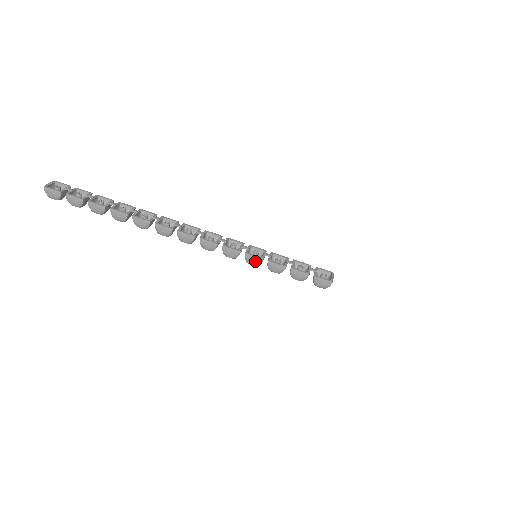
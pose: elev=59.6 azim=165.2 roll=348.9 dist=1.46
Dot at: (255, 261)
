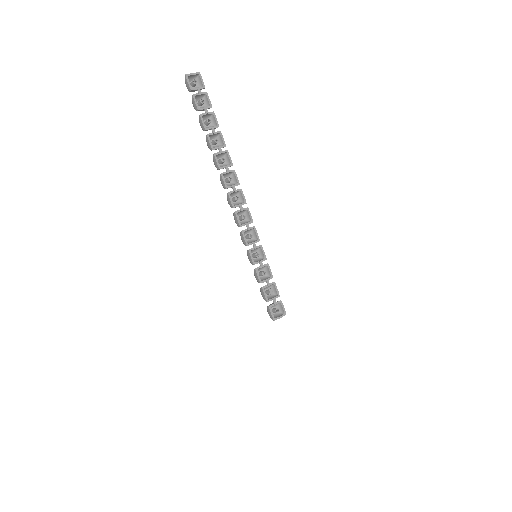
Dot at: (250, 259)
